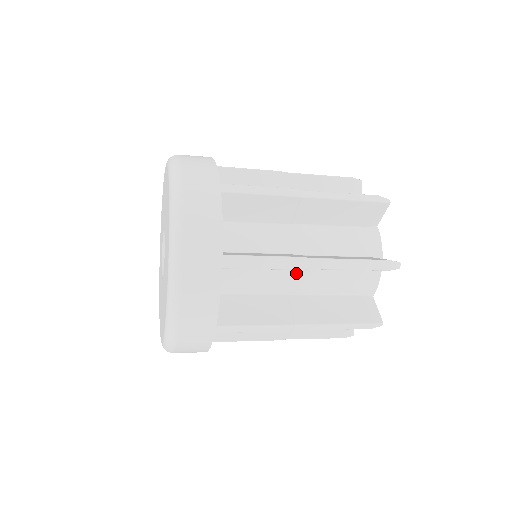
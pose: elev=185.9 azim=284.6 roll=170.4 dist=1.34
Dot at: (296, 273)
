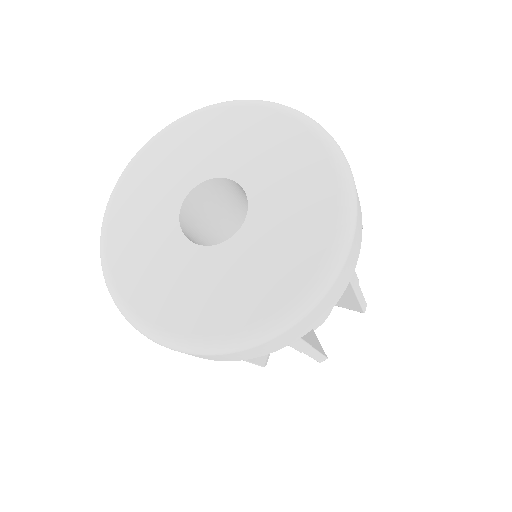
Dot at: occluded
